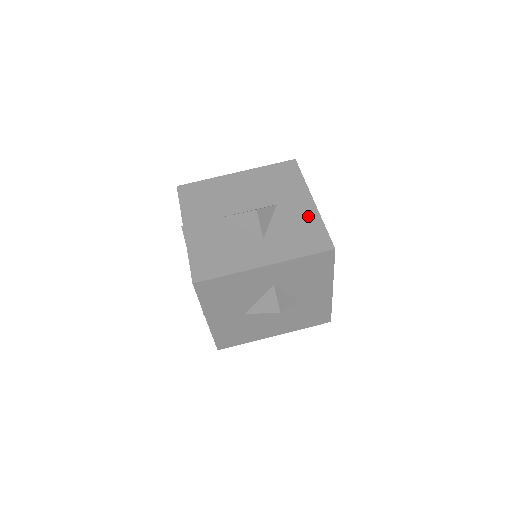
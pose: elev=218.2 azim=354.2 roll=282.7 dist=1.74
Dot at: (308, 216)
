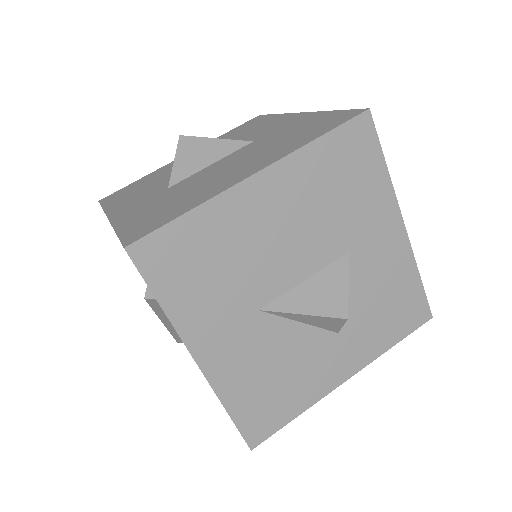
Dot at: (398, 266)
